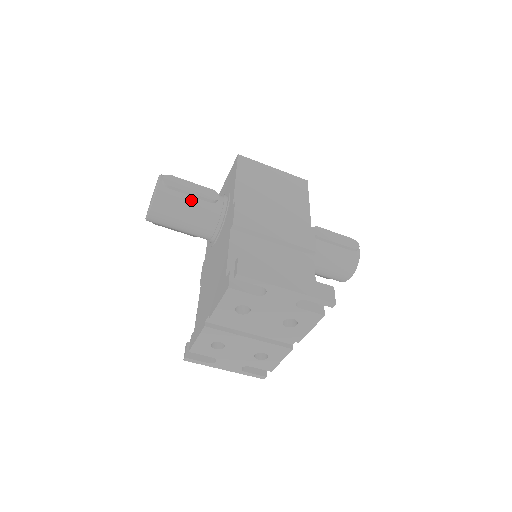
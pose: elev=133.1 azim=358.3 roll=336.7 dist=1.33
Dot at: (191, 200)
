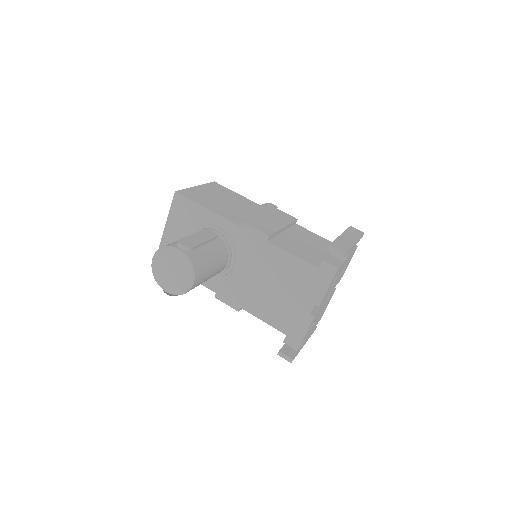
Dot at: (207, 248)
